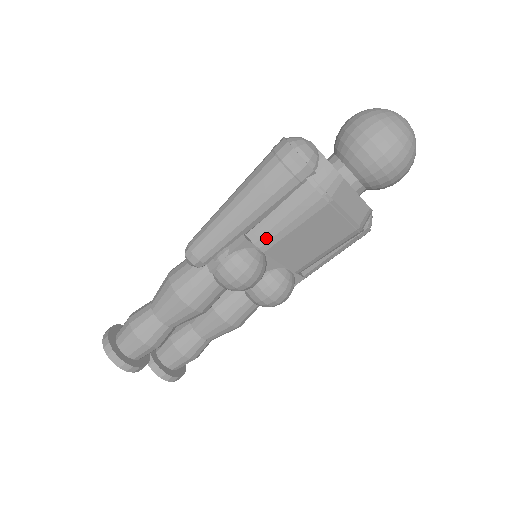
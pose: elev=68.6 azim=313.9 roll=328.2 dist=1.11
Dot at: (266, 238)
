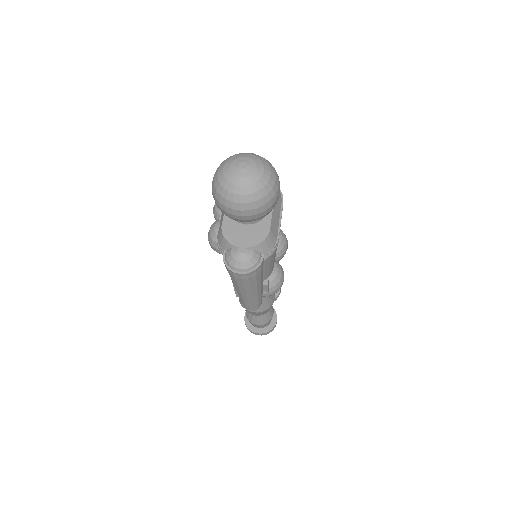
Dot at: (270, 271)
